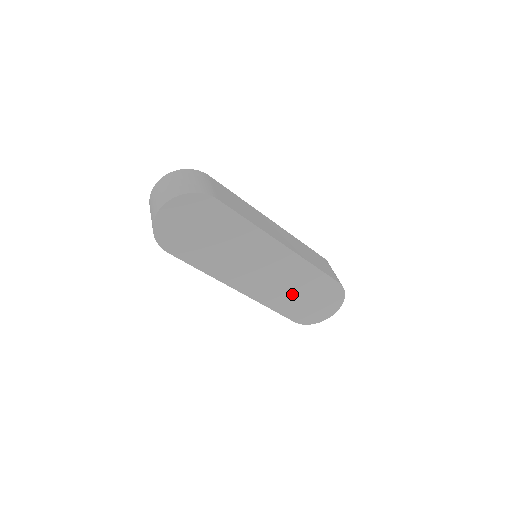
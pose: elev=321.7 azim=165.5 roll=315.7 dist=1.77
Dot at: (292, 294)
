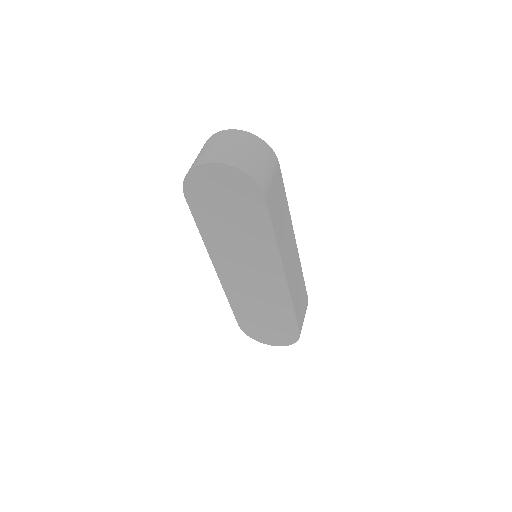
Dot at: (256, 308)
